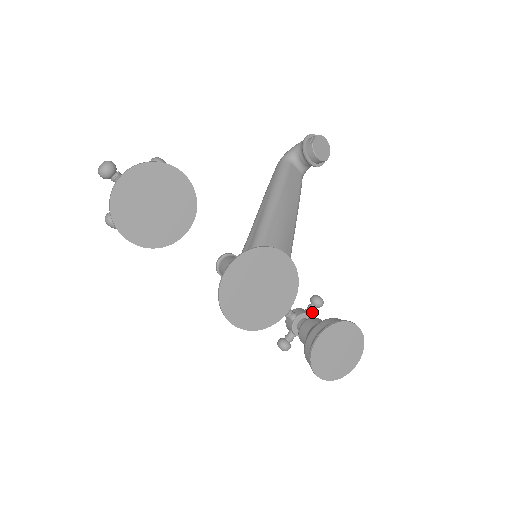
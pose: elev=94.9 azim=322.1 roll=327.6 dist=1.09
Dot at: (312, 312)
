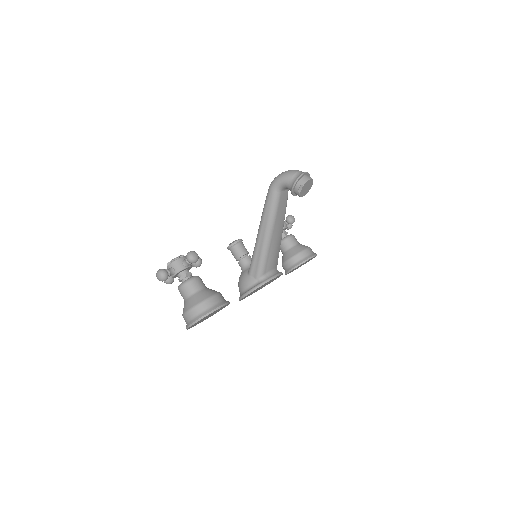
Dot at: occluded
